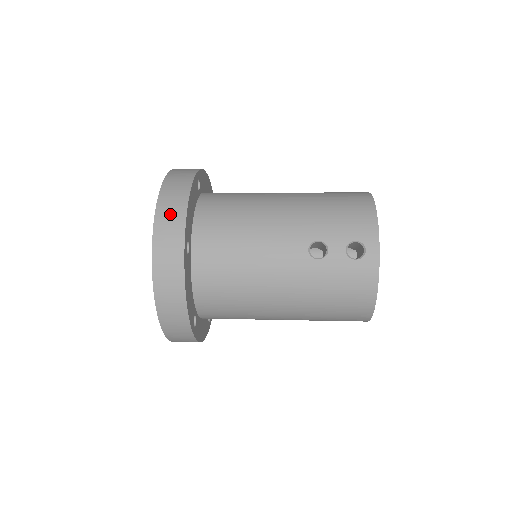
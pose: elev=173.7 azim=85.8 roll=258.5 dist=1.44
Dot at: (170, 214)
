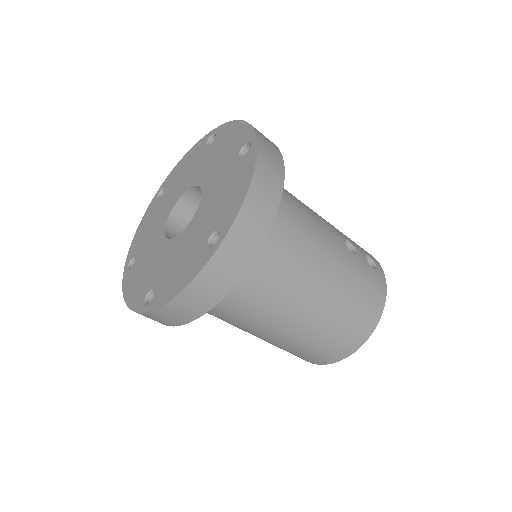
Dot at: (262, 134)
